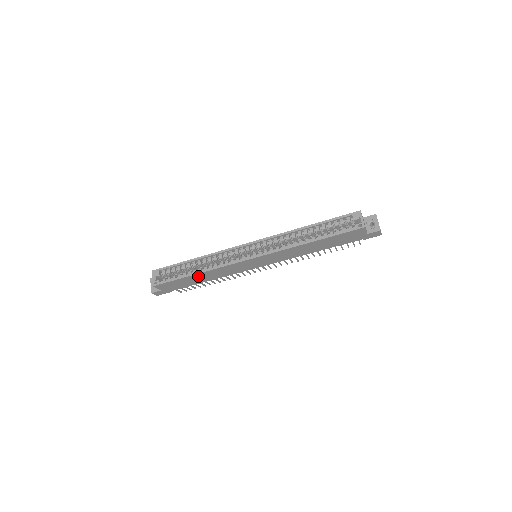
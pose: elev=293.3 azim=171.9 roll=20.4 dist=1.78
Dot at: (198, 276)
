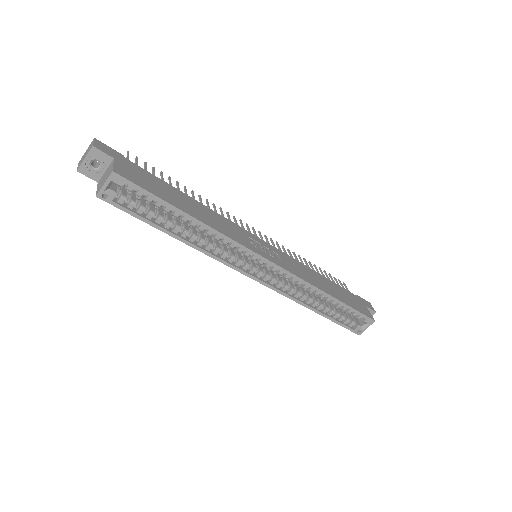
Dot at: occluded
